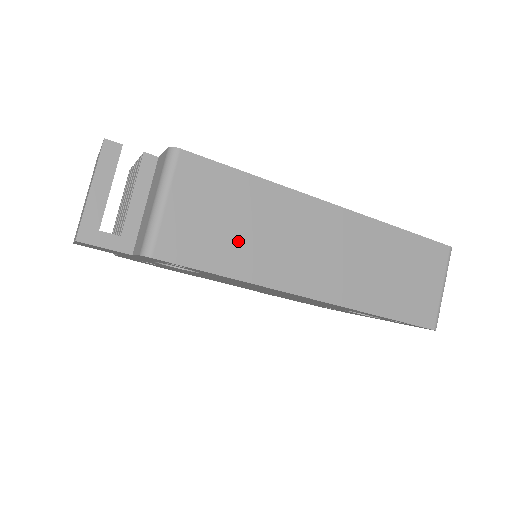
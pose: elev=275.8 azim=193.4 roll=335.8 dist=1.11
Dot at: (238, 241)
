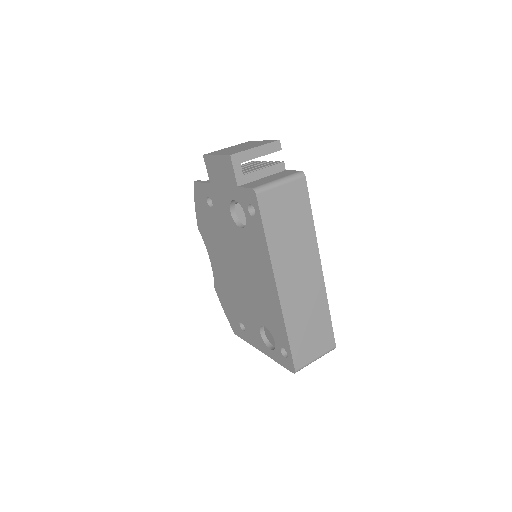
Dot at: (283, 231)
